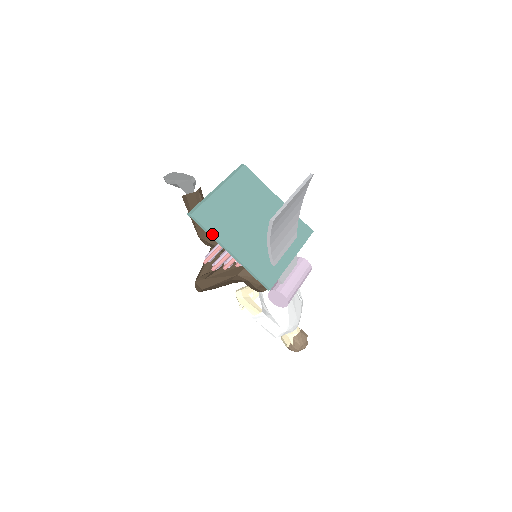
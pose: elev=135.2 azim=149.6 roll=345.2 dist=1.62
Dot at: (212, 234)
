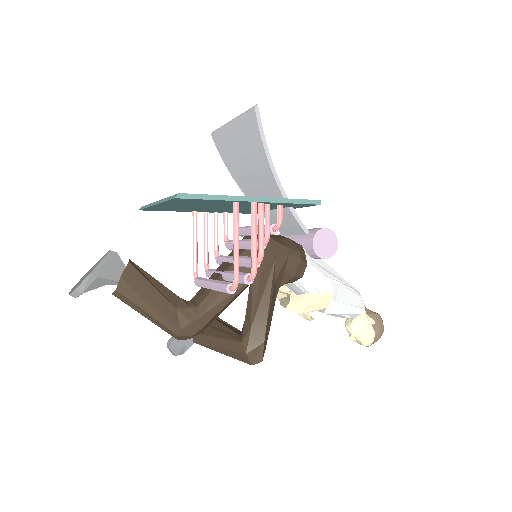
Dot at: (221, 195)
